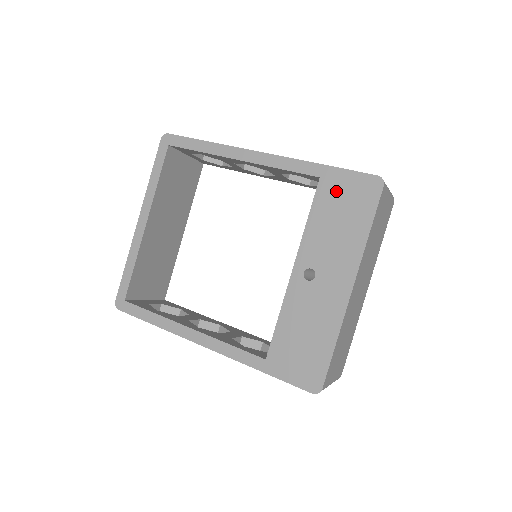
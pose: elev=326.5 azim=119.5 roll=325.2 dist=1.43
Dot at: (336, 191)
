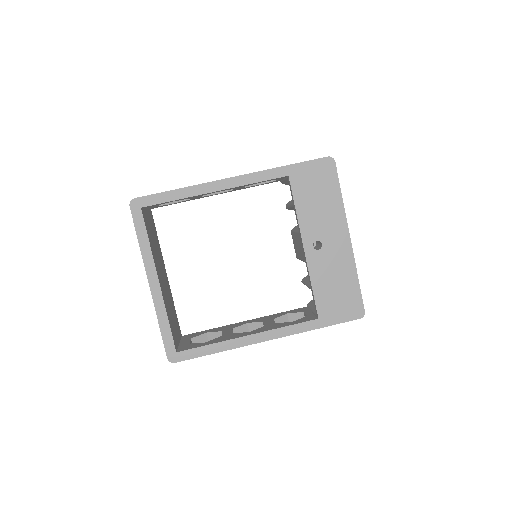
Dot at: (305, 180)
